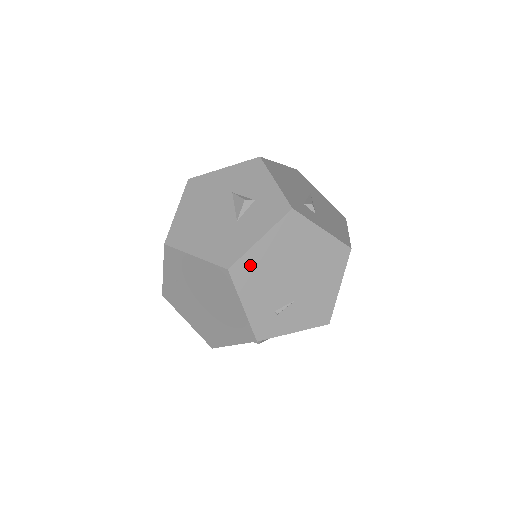
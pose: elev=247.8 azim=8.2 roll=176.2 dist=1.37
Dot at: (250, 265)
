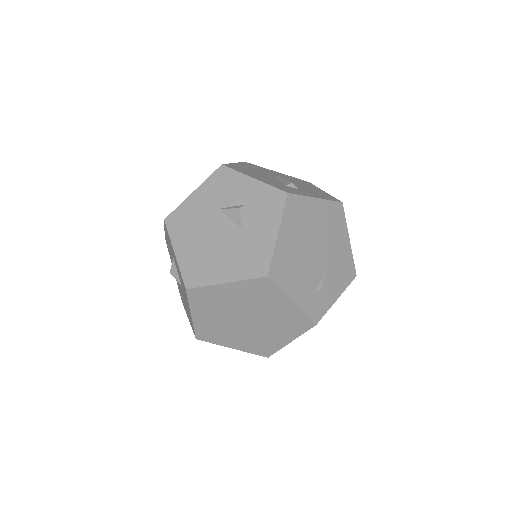
Dot at: (281, 262)
